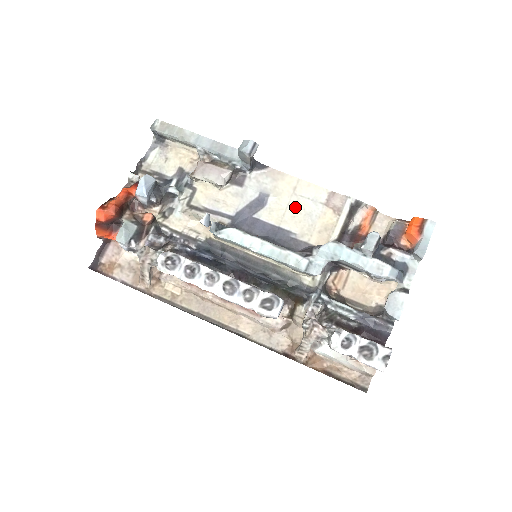
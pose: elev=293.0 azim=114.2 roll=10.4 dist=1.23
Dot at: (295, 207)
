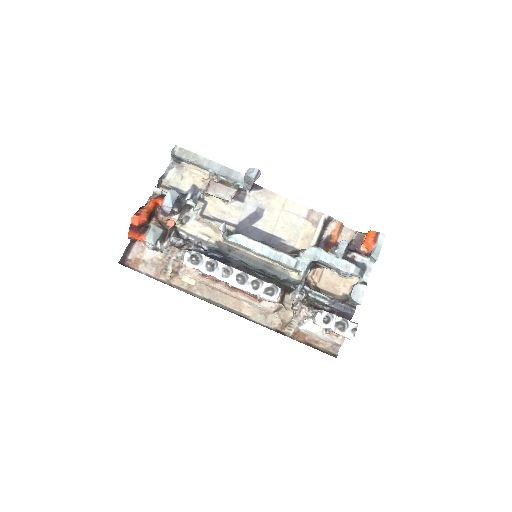
Dot at: (284, 220)
